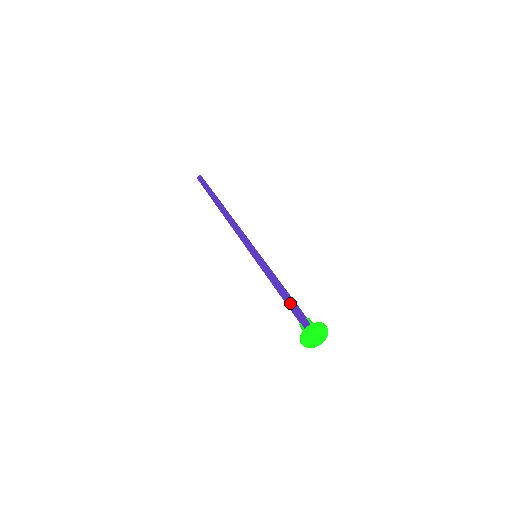
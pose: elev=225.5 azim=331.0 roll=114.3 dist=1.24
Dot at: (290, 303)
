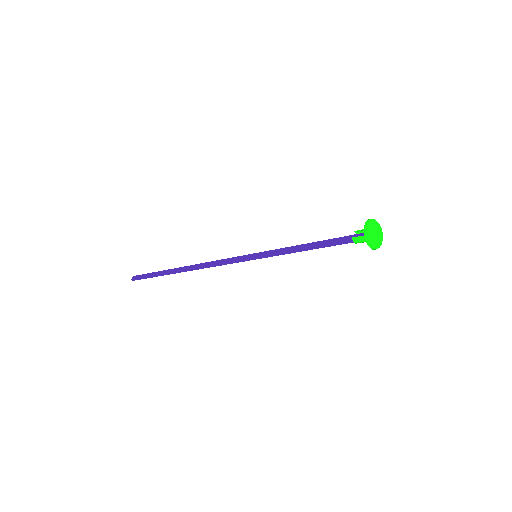
Dot at: (326, 243)
